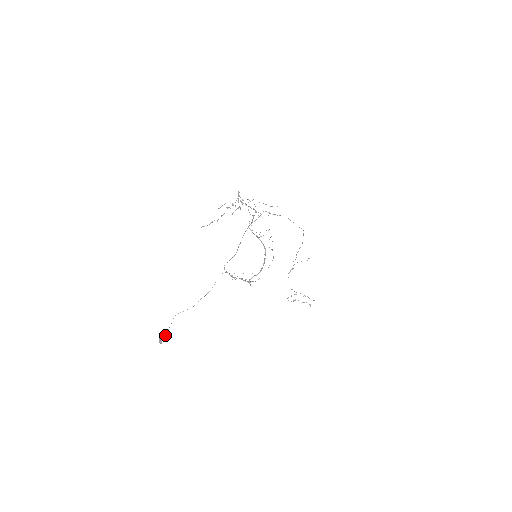
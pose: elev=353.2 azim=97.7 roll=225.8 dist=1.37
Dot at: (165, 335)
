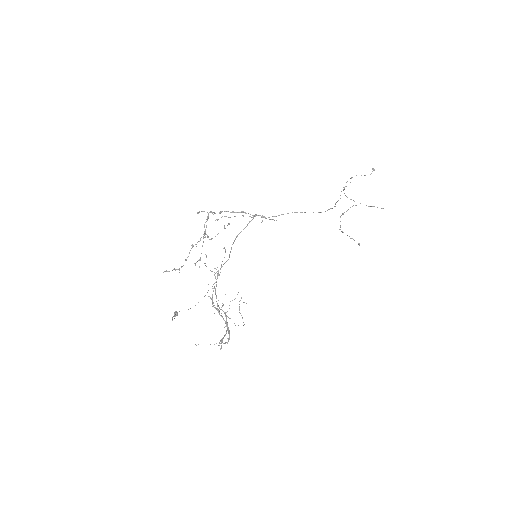
Dot at: occluded
